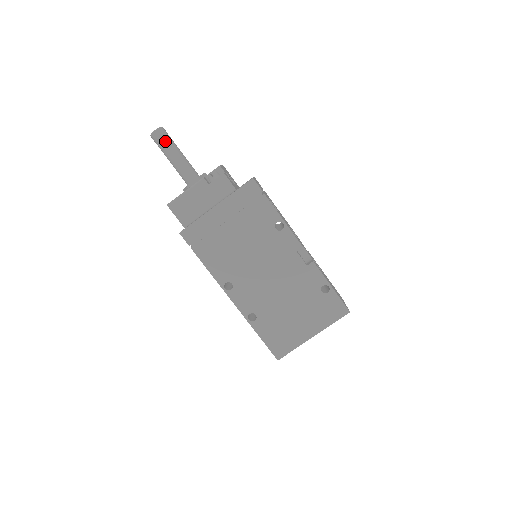
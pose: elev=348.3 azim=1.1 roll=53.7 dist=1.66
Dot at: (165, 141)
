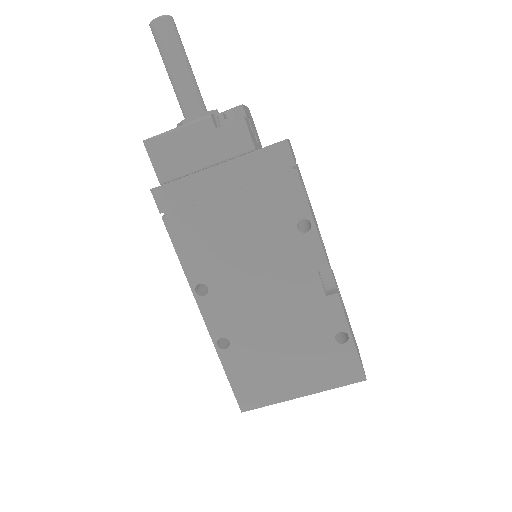
Dot at: (169, 40)
